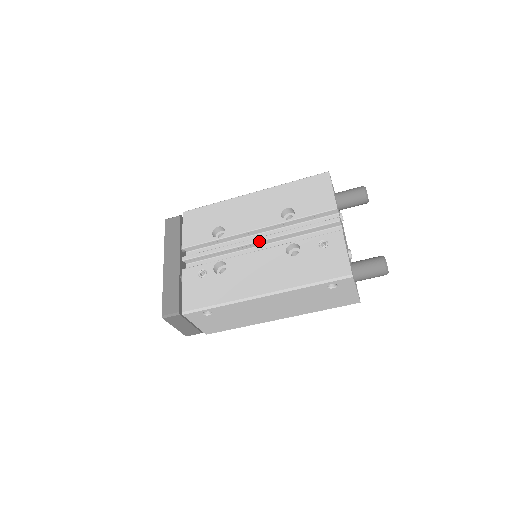
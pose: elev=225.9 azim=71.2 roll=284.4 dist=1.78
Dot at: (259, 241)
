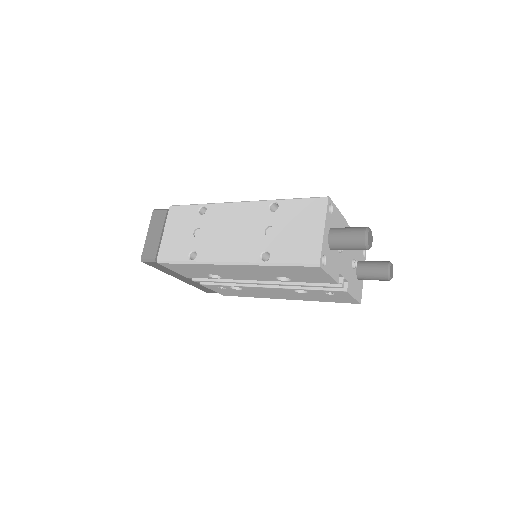
Dot at: occluded
